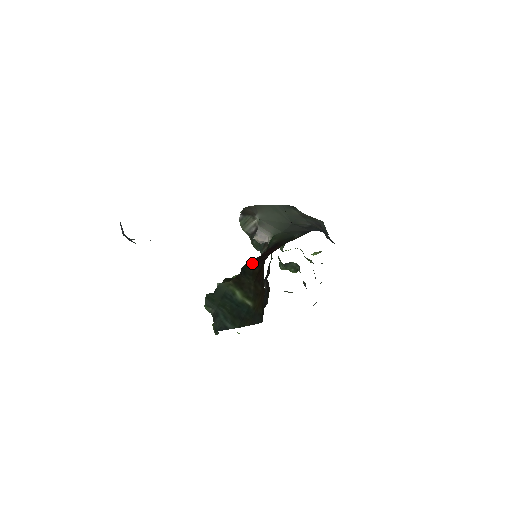
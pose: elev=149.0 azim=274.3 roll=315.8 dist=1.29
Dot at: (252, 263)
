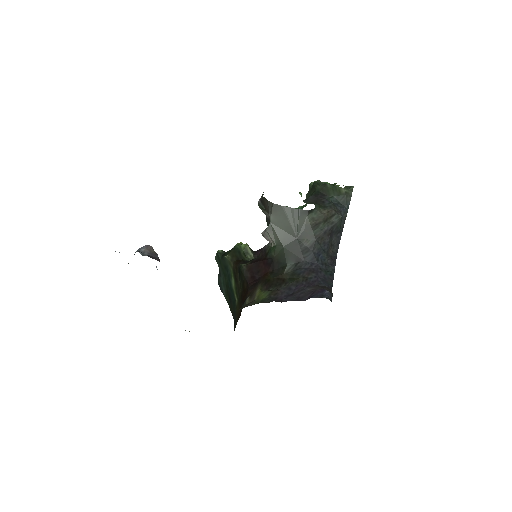
Dot at: (246, 273)
